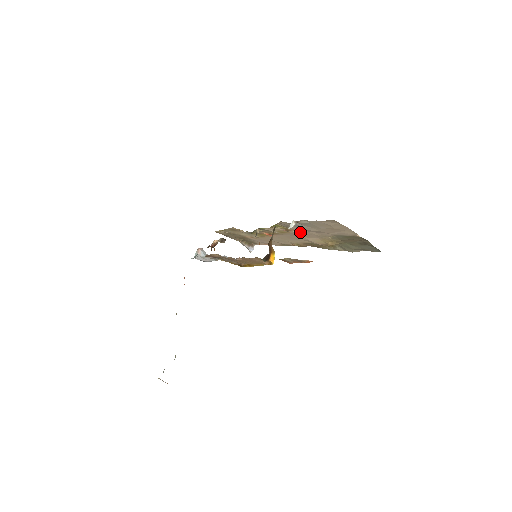
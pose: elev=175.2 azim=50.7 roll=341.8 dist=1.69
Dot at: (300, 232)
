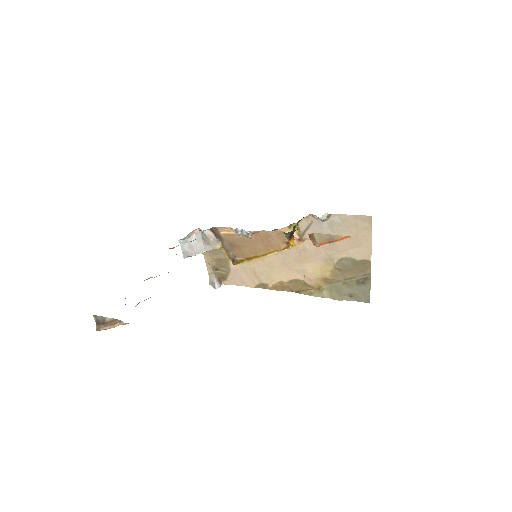
Dot at: (310, 247)
